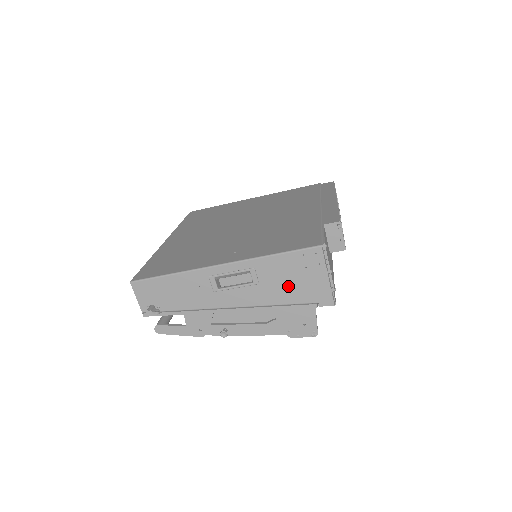
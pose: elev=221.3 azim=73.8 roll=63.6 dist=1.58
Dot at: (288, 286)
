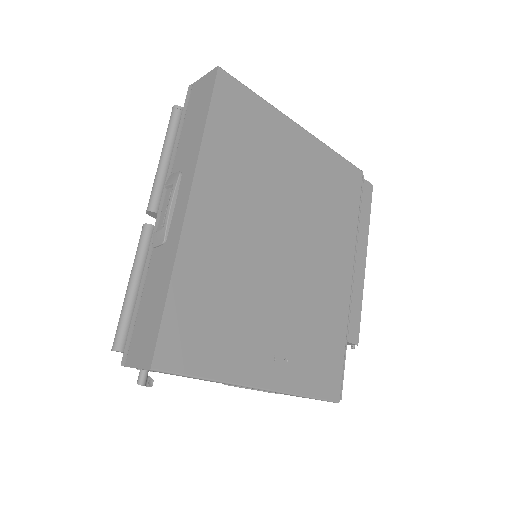
Dot at: occluded
